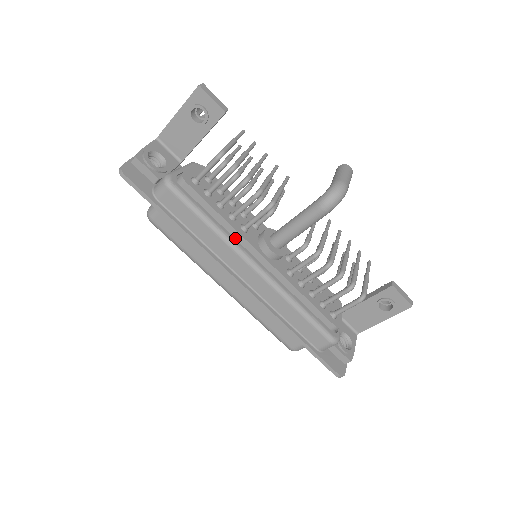
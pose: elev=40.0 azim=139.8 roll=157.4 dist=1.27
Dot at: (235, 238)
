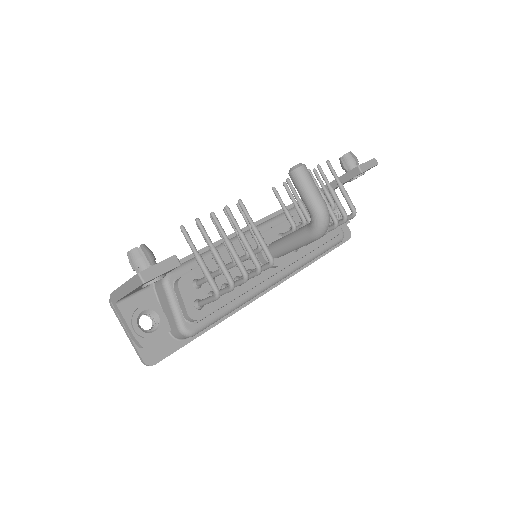
Dot at: occluded
